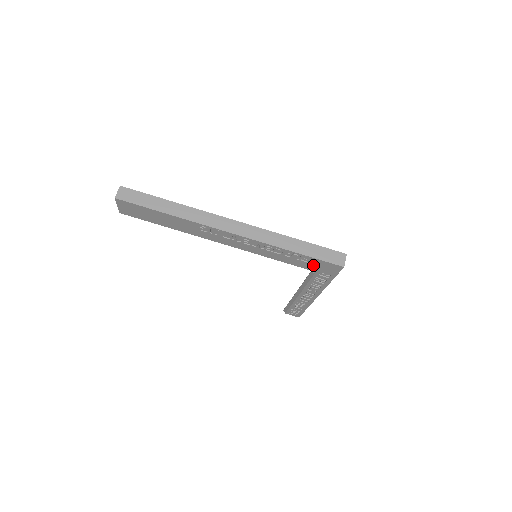
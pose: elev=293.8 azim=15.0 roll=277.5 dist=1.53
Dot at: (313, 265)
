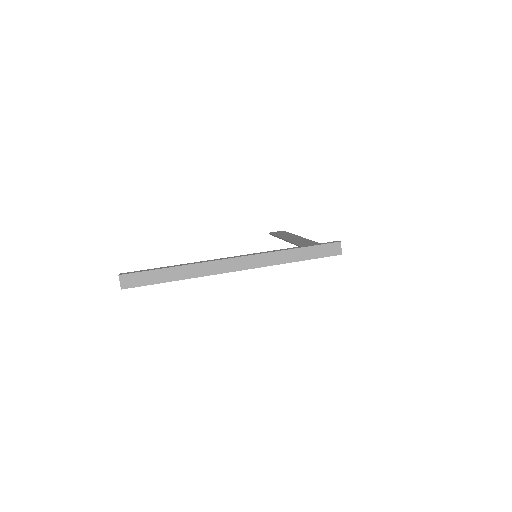
Dot at: occluded
